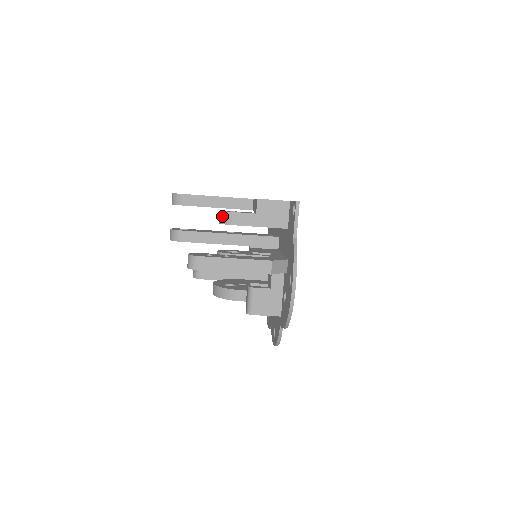
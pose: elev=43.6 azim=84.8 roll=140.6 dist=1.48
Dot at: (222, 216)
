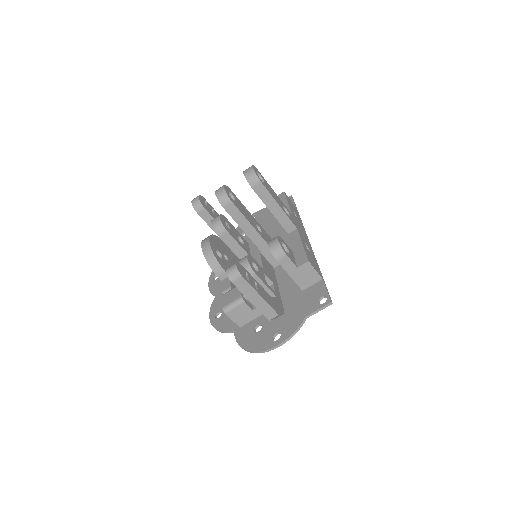
Dot at: (277, 247)
